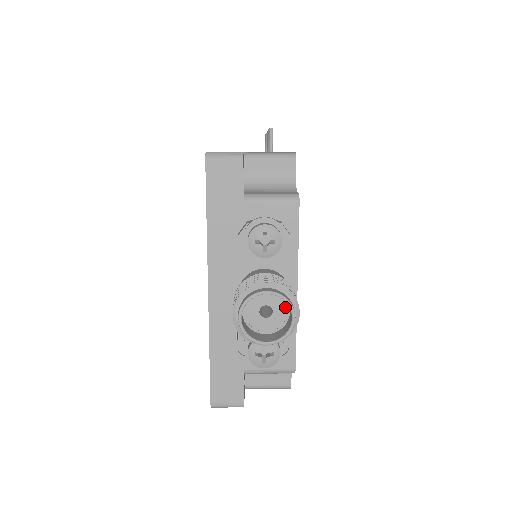
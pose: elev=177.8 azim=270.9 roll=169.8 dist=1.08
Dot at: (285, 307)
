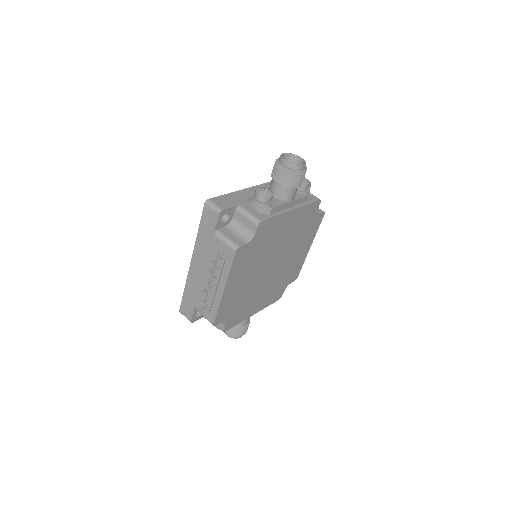
Dot at: occluded
